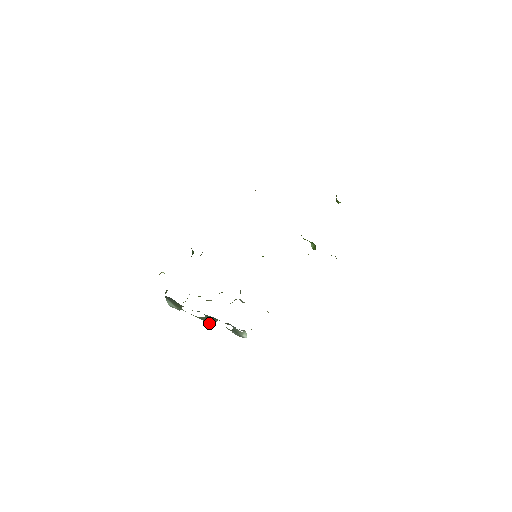
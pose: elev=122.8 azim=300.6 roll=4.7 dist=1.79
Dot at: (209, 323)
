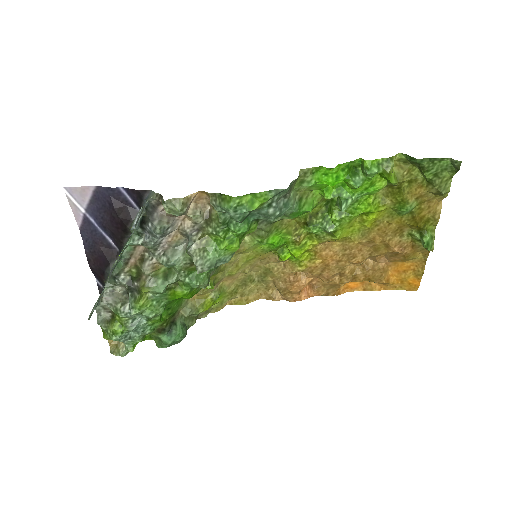
Dot at: (113, 266)
